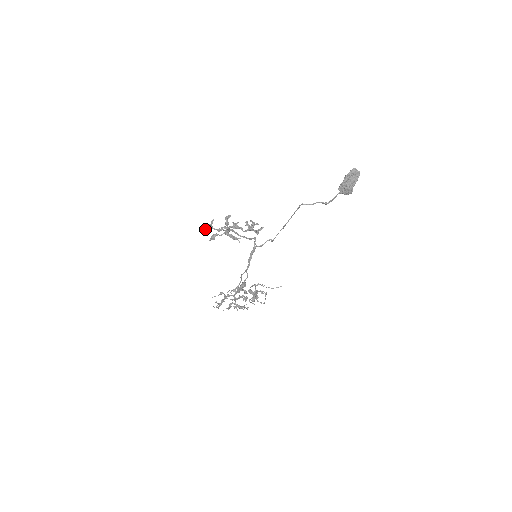
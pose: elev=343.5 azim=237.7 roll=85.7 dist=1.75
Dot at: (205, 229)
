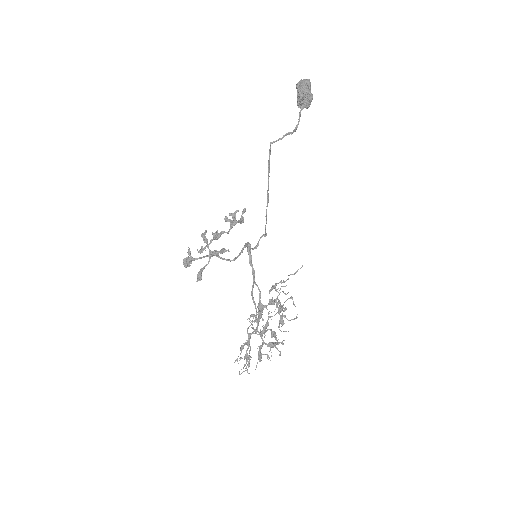
Dot at: (185, 266)
